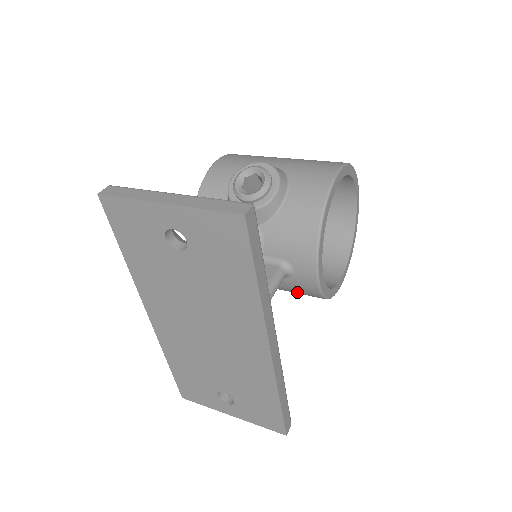
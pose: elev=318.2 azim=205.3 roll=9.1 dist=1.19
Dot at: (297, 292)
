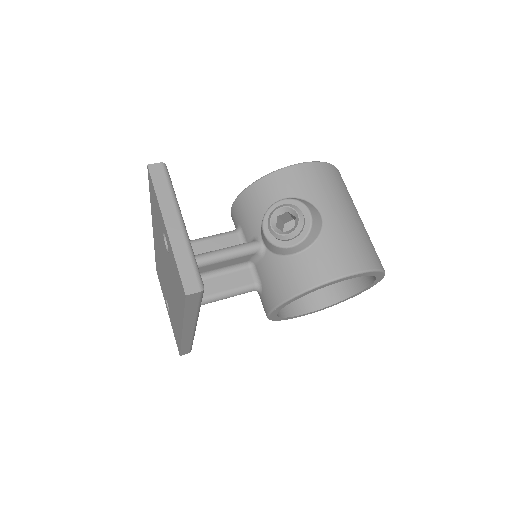
Dot at: occluded
